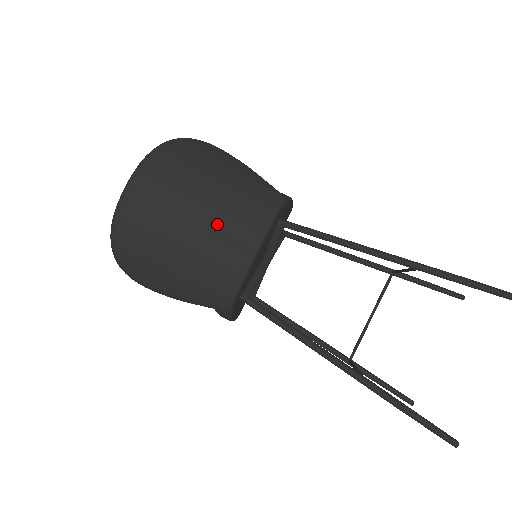
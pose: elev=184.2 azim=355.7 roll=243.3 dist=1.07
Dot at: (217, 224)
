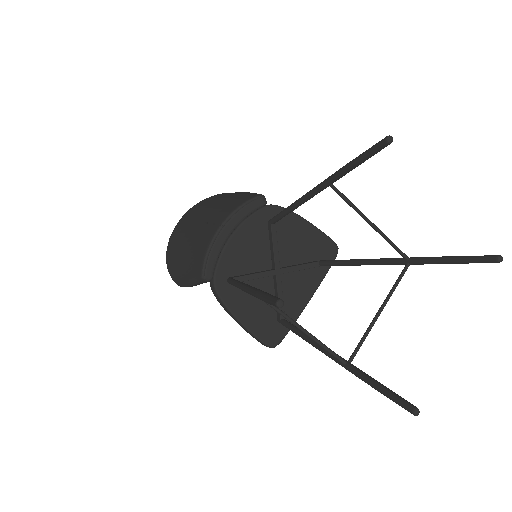
Dot at: (209, 218)
